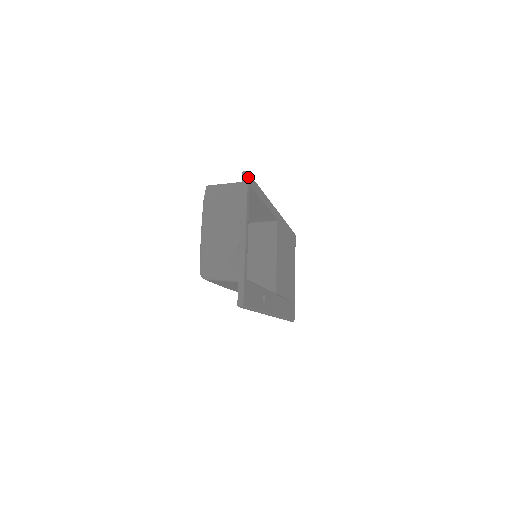
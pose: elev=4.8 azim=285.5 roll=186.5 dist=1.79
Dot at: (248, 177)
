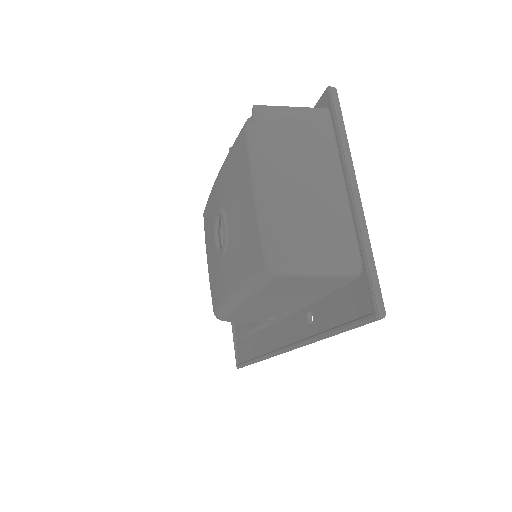
Dot at: (336, 98)
